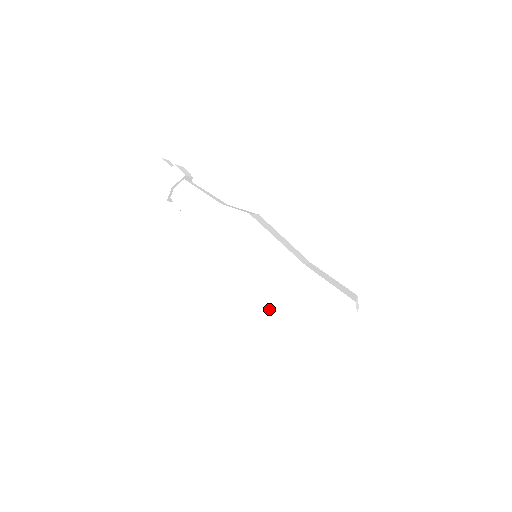
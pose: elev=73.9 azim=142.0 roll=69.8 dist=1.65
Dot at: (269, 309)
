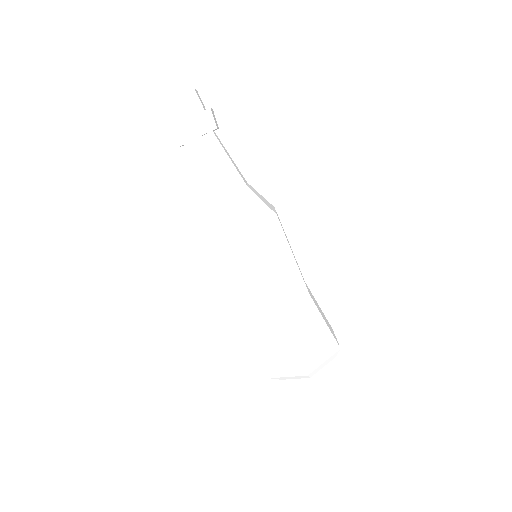
Dot at: (250, 322)
